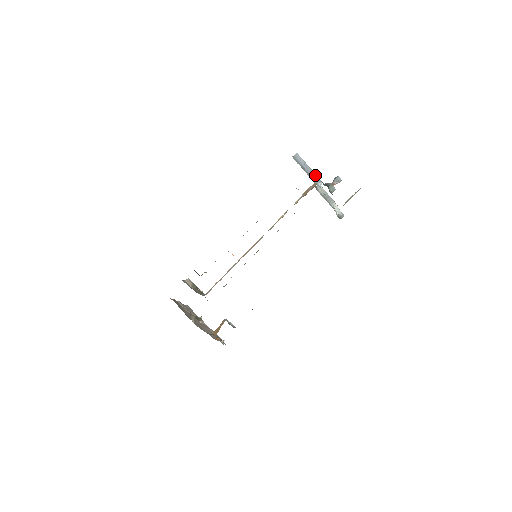
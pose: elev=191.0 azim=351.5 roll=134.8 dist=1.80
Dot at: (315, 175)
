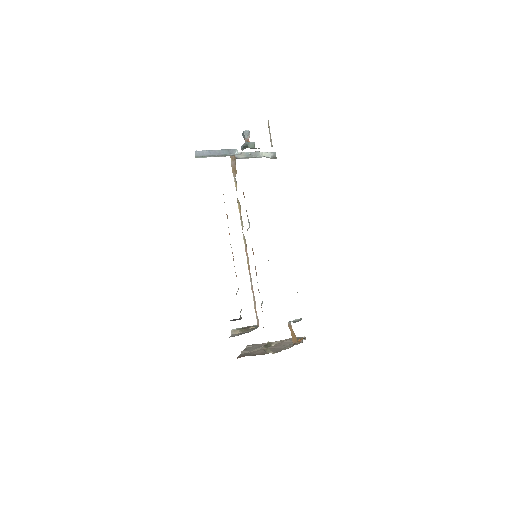
Dot at: (226, 150)
